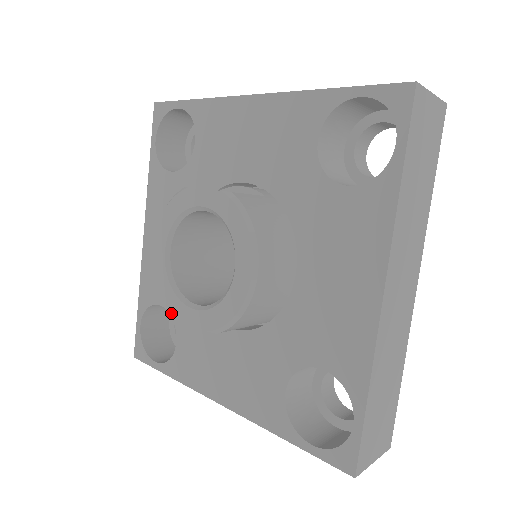
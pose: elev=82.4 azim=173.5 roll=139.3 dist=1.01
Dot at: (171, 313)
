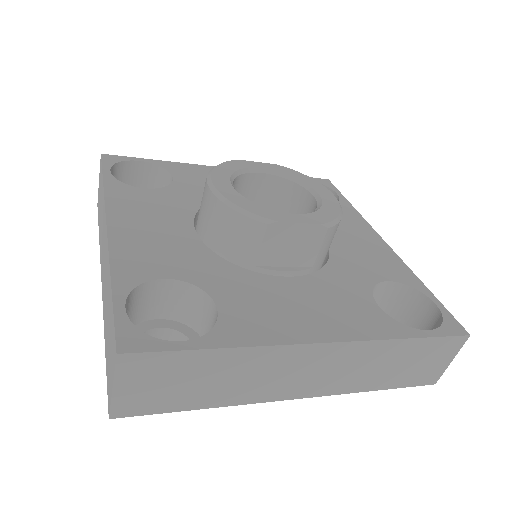
Dot at: (269, 218)
